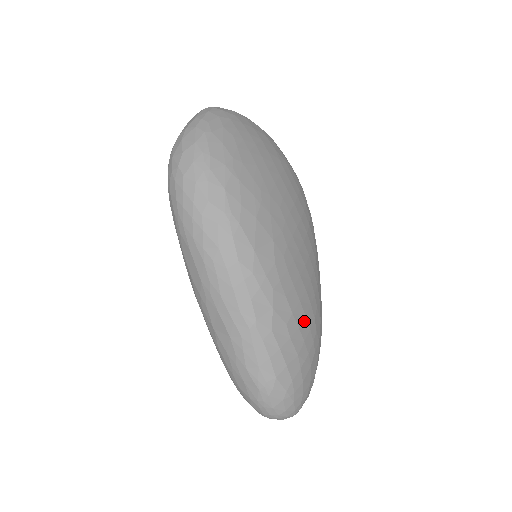
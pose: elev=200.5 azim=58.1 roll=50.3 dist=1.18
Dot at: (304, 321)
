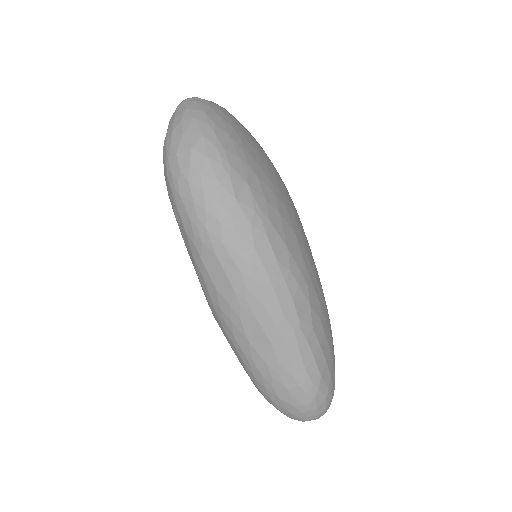
Dot at: (326, 313)
